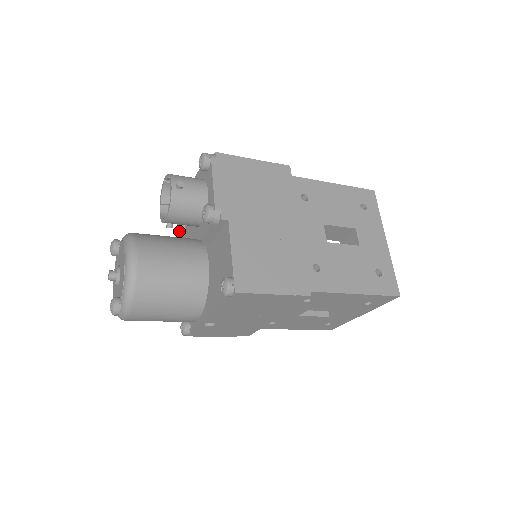
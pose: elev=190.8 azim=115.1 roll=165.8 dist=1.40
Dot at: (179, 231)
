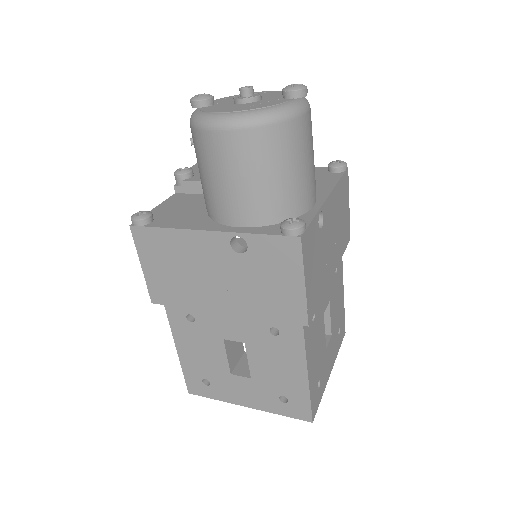
Dot at: (148, 217)
